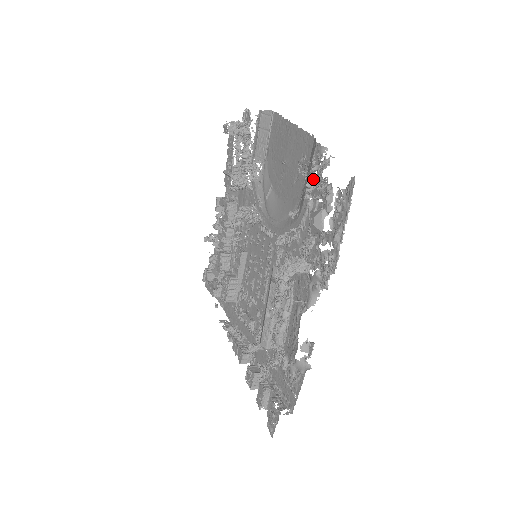
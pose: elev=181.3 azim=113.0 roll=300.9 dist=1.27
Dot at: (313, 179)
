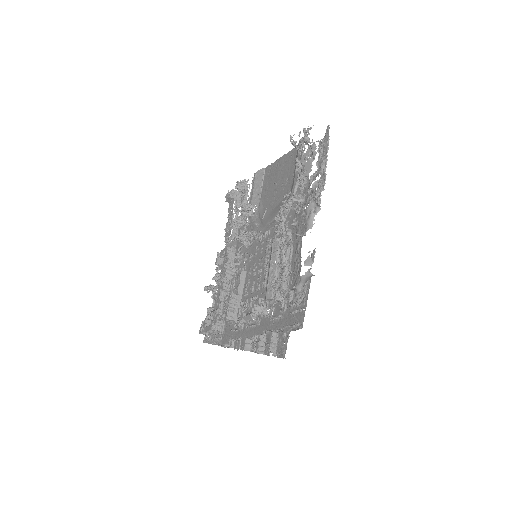
Dot at: (300, 159)
